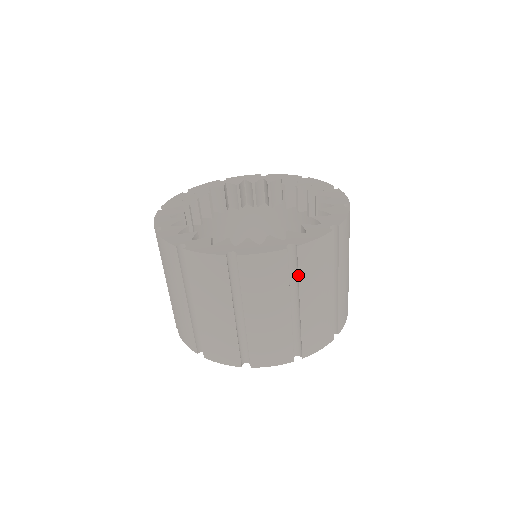
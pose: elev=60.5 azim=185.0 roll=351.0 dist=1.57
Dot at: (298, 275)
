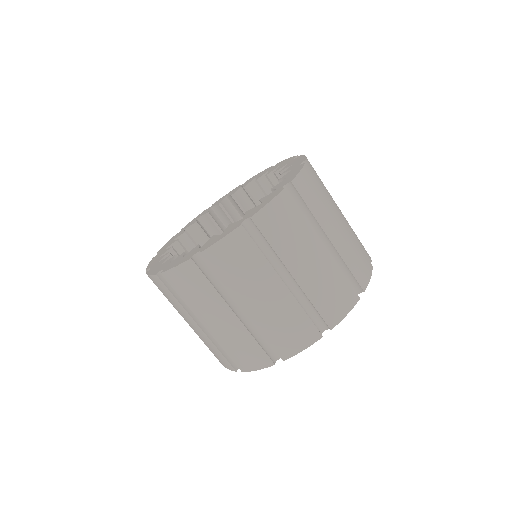
Dot at: occluded
